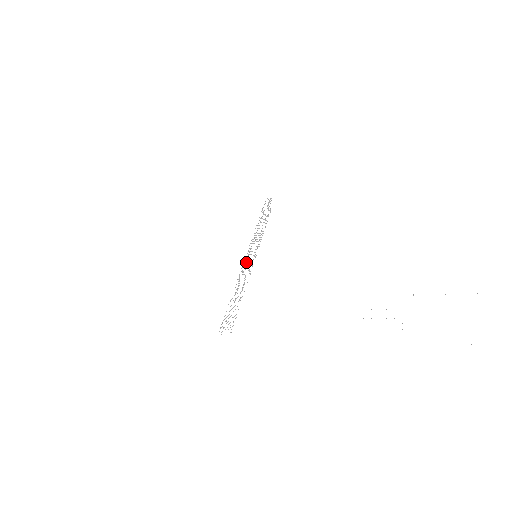
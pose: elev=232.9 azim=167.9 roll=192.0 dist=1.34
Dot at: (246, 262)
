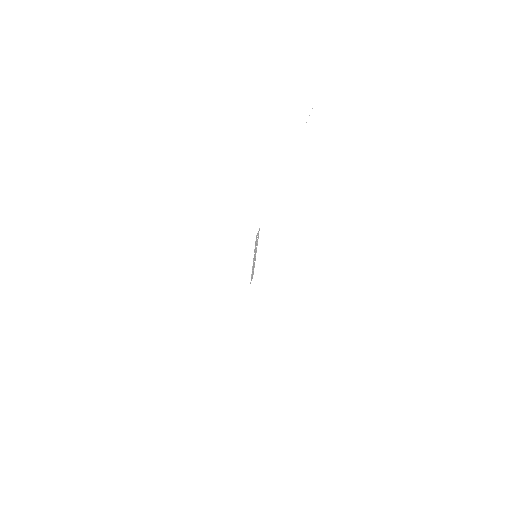
Dot at: occluded
